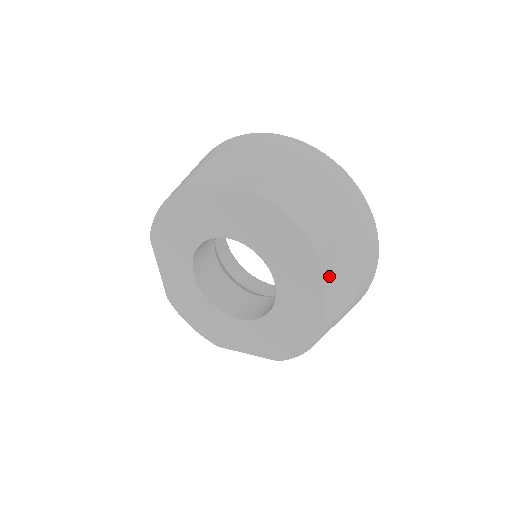
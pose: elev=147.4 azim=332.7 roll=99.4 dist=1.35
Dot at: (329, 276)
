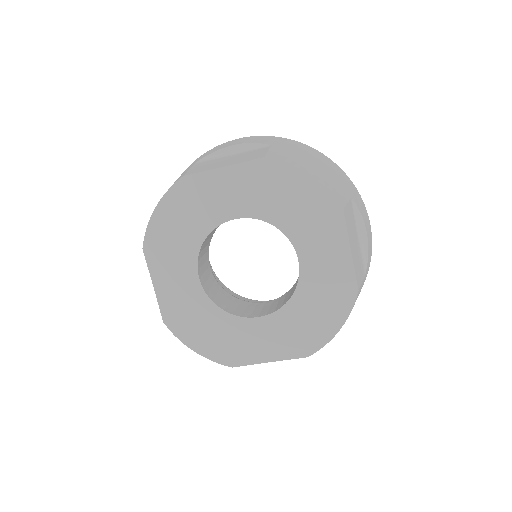
Dot at: (350, 234)
